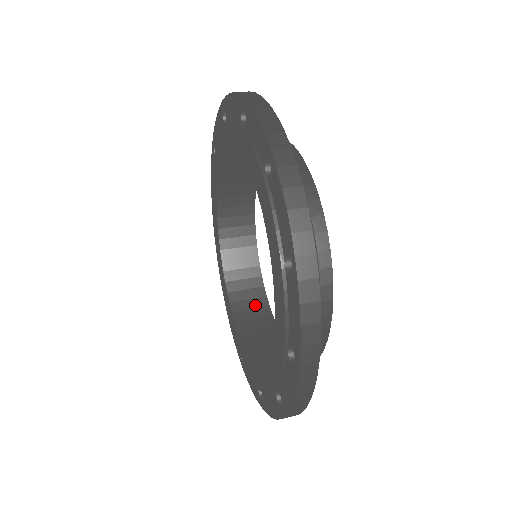
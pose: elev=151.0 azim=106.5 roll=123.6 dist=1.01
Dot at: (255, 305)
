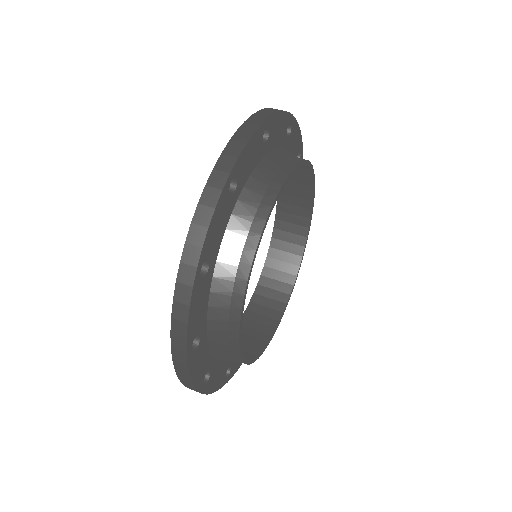
Dot at: (297, 222)
